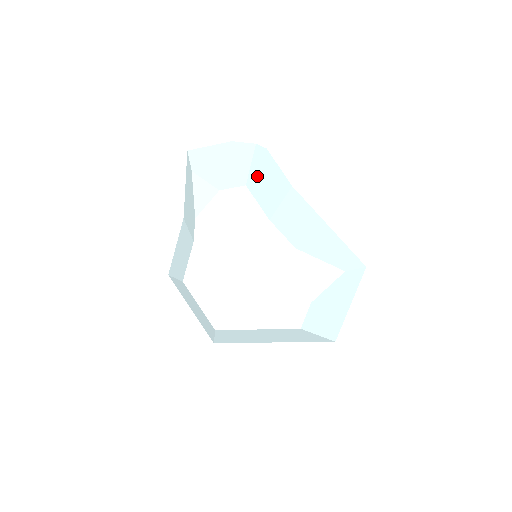
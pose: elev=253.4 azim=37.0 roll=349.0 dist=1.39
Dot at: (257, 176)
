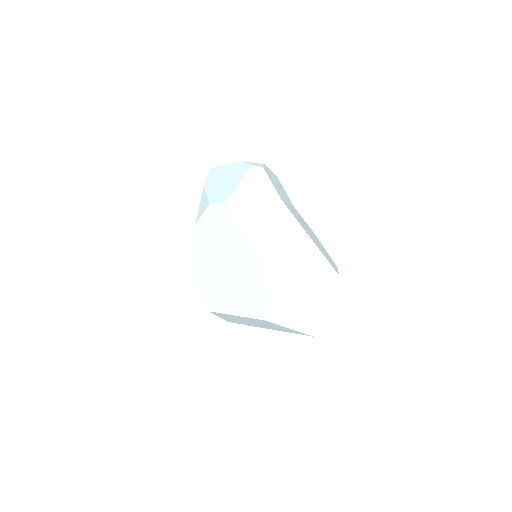
Dot at: (242, 193)
